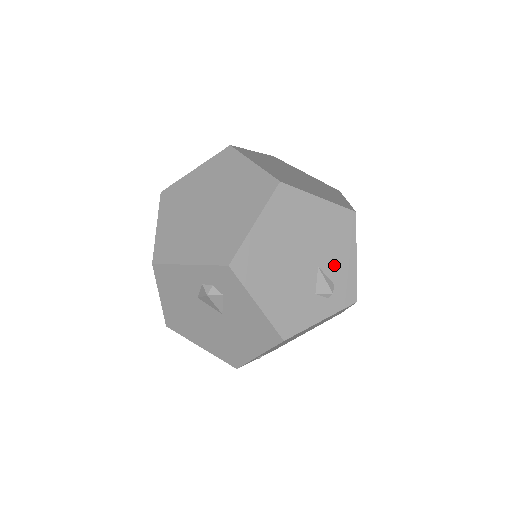
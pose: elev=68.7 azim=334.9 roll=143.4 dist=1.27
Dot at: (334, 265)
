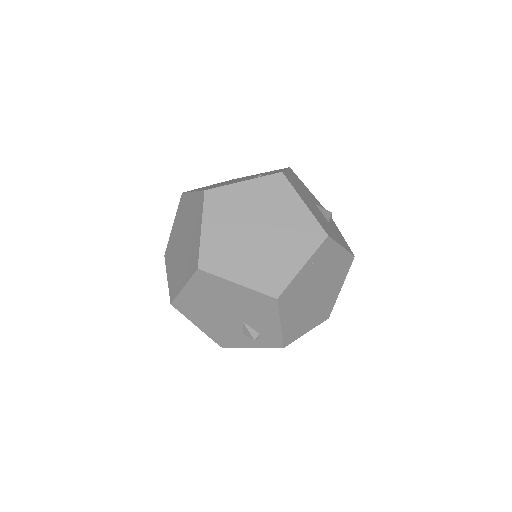
Dot at: (258, 324)
